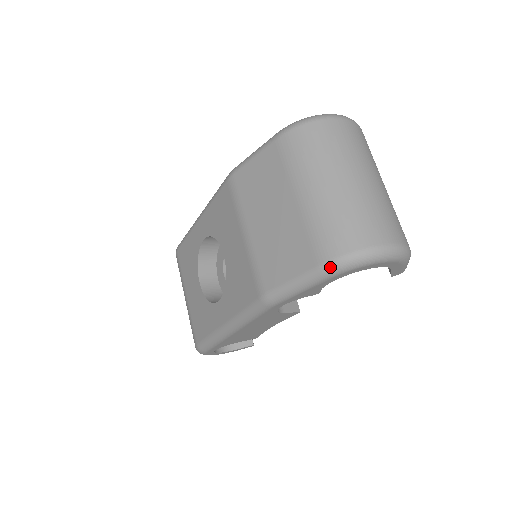
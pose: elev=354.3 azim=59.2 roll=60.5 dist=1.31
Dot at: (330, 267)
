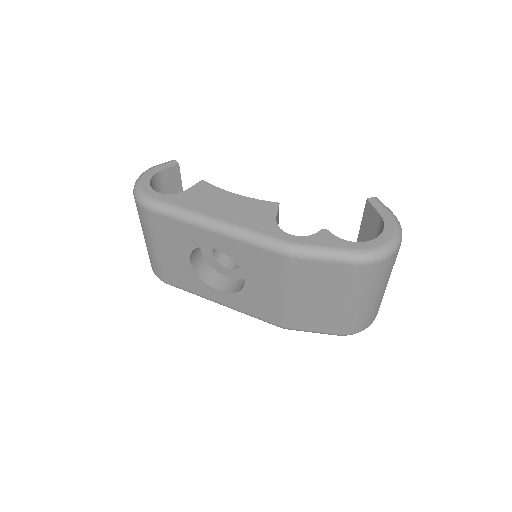
Dot at: occluded
